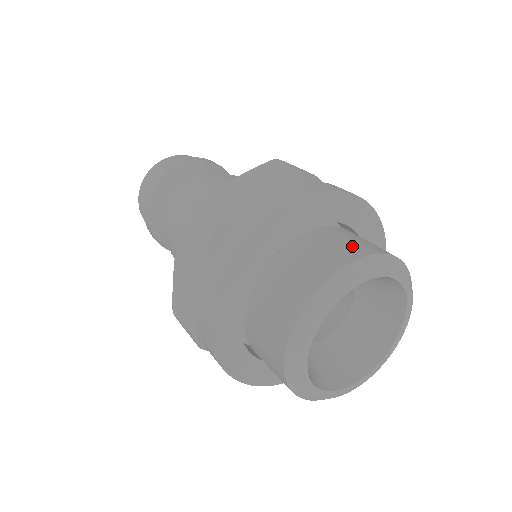
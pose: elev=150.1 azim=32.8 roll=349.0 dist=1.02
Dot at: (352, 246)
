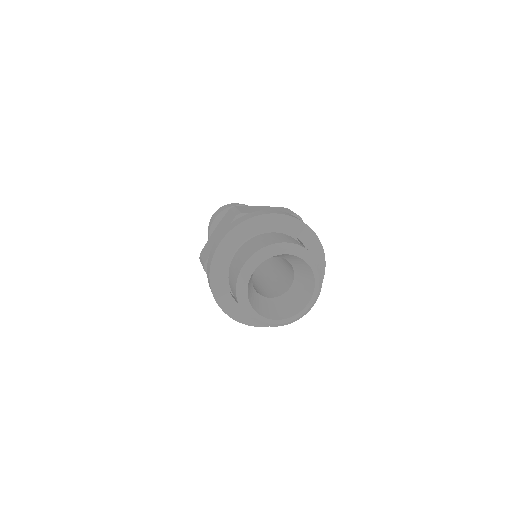
Dot at: (298, 243)
